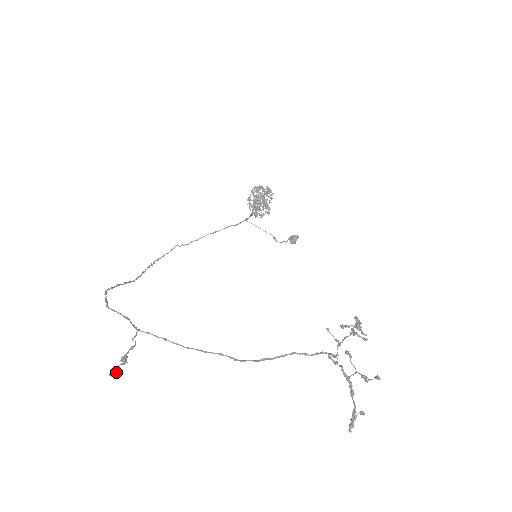
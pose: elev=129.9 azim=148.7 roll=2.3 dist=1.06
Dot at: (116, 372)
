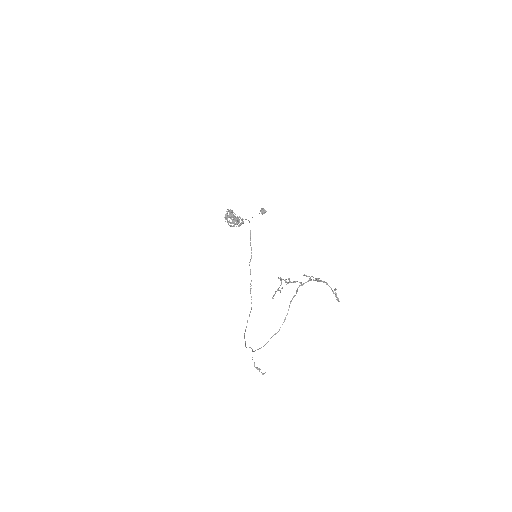
Dot at: (262, 373)
